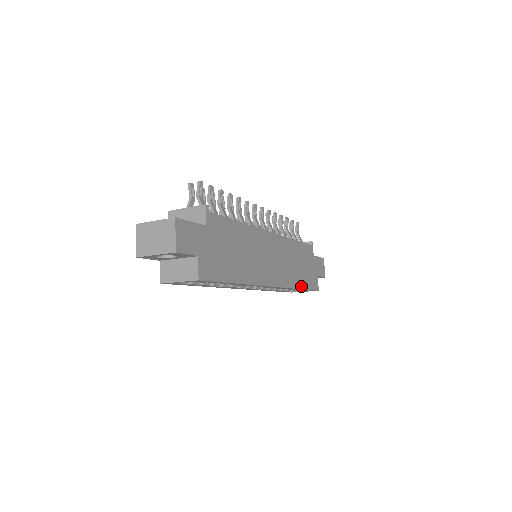
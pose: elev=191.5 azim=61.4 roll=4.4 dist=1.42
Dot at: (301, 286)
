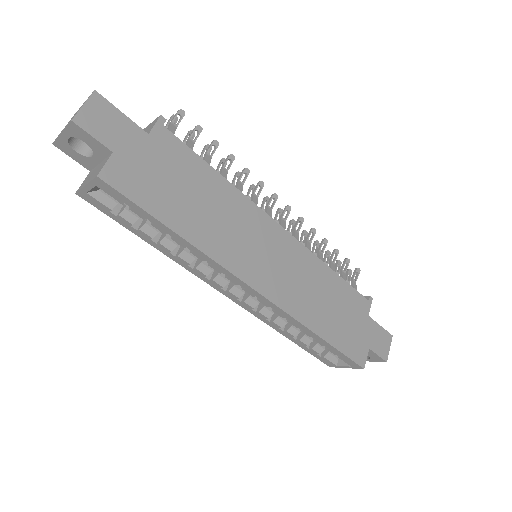
Dot at: (323, 334)
